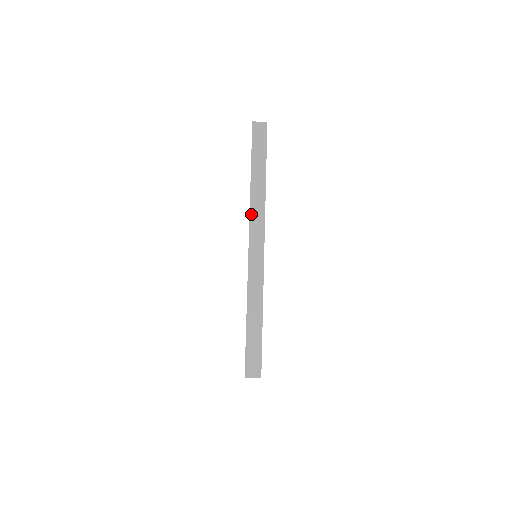
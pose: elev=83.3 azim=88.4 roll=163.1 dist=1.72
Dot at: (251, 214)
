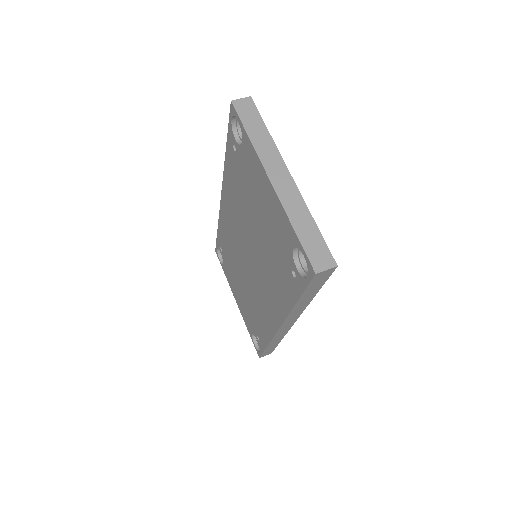
Dot at: occluded
